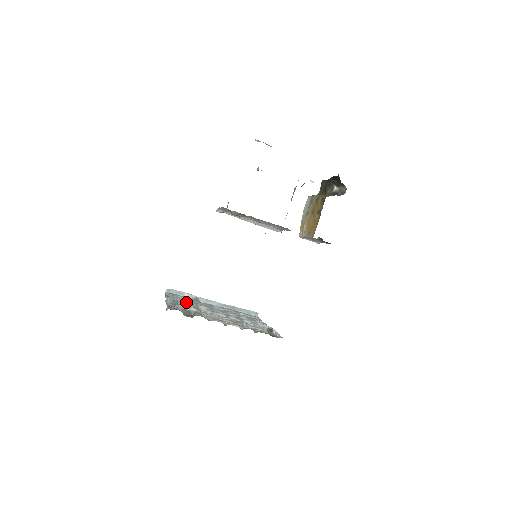
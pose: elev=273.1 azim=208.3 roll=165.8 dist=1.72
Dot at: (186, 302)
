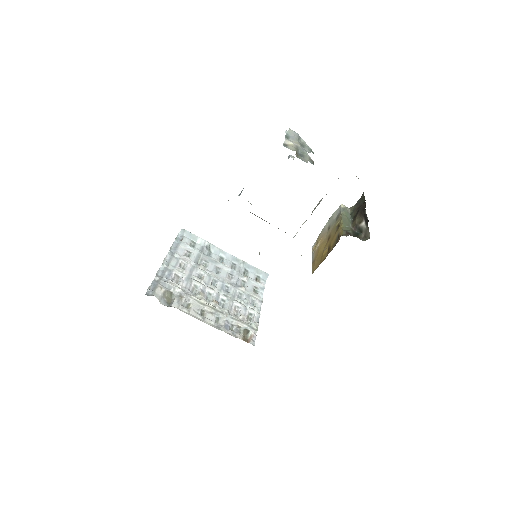
Dot at: (186, 263)
